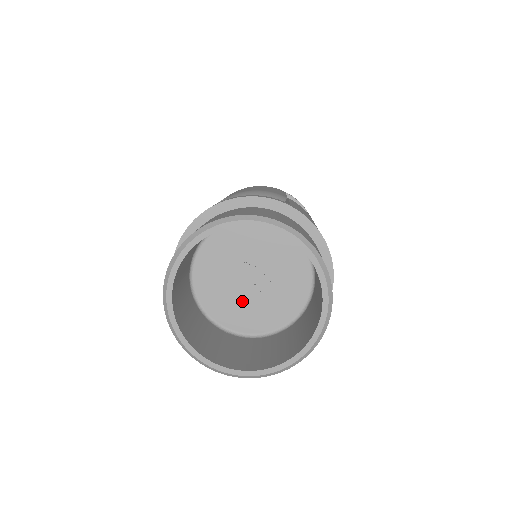
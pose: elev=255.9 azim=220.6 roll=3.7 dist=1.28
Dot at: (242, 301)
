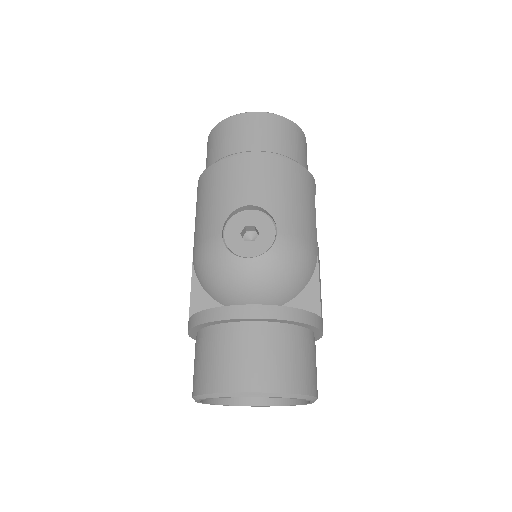
Dot at: occluded
